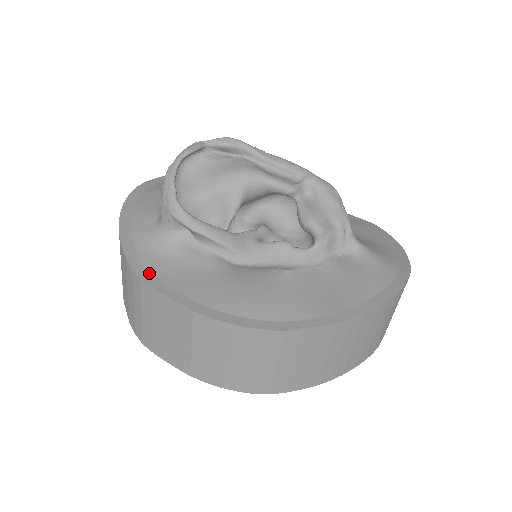
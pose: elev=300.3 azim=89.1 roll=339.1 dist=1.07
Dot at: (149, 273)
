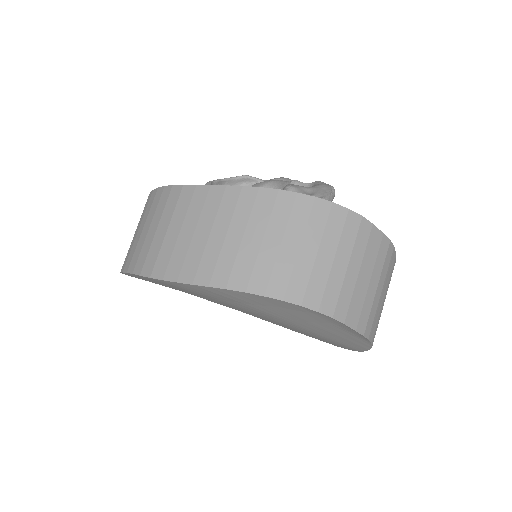
Dot at: occluded
